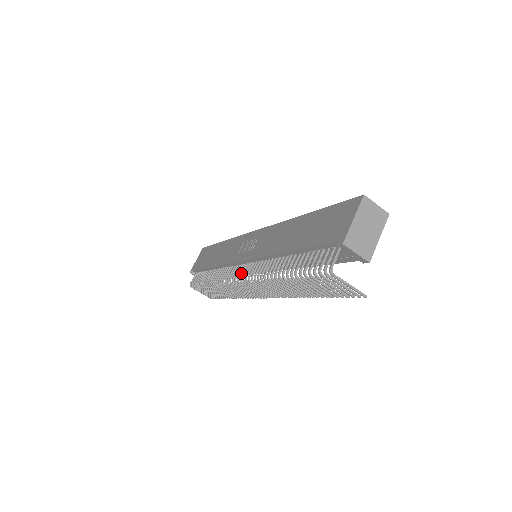
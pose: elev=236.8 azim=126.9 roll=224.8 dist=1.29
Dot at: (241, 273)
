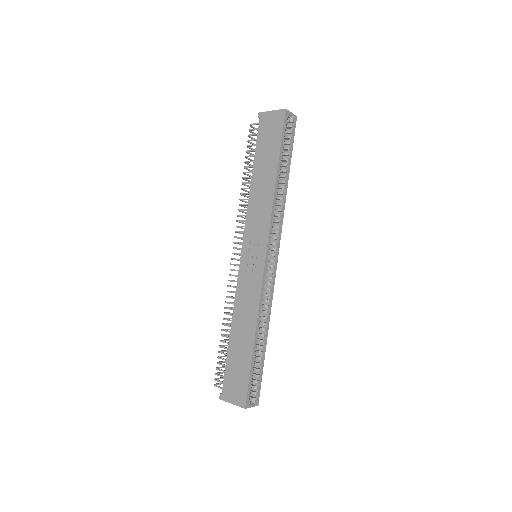
Dot at: (237, 254)
